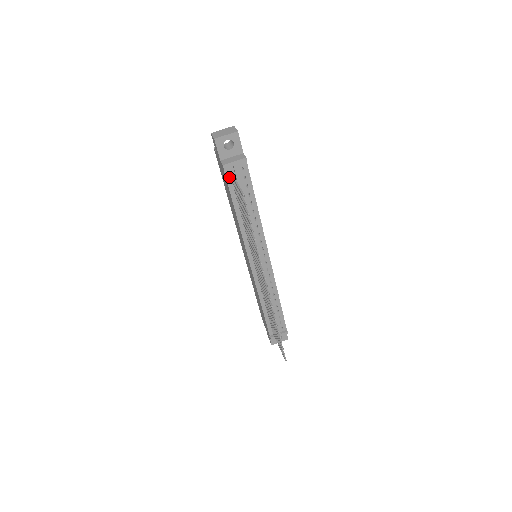
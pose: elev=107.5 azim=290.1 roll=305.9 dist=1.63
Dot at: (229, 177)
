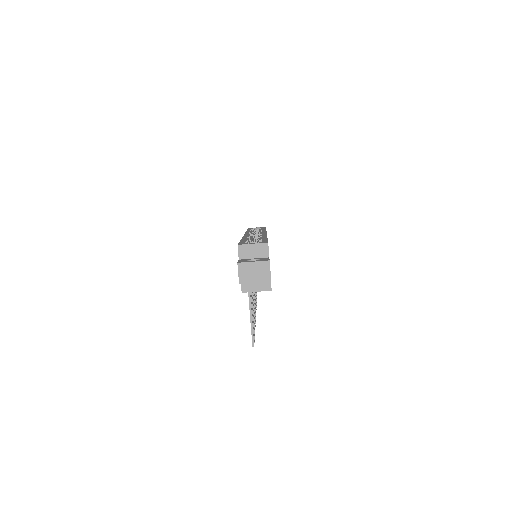
Dot at: occluded
